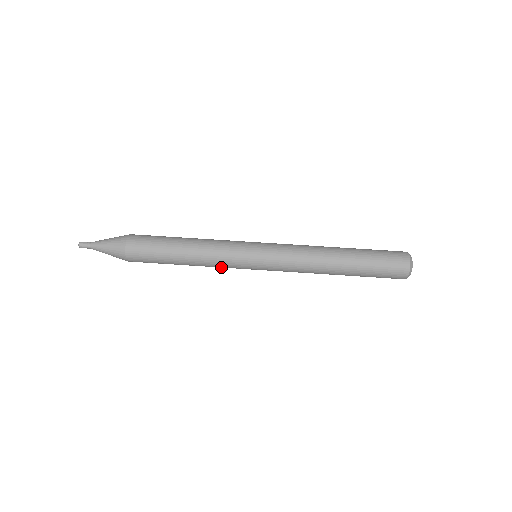
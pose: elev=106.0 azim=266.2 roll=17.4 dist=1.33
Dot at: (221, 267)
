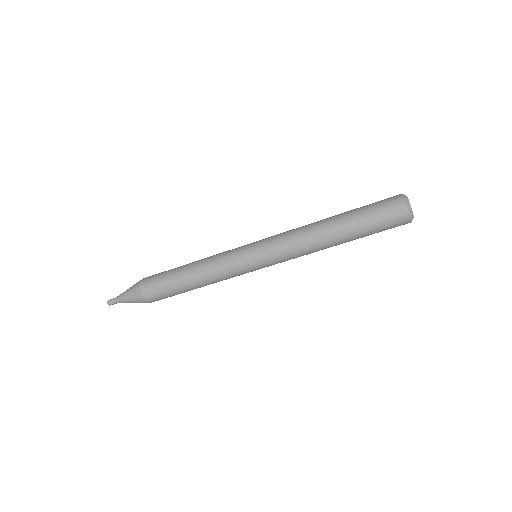
Dot at: occluded
